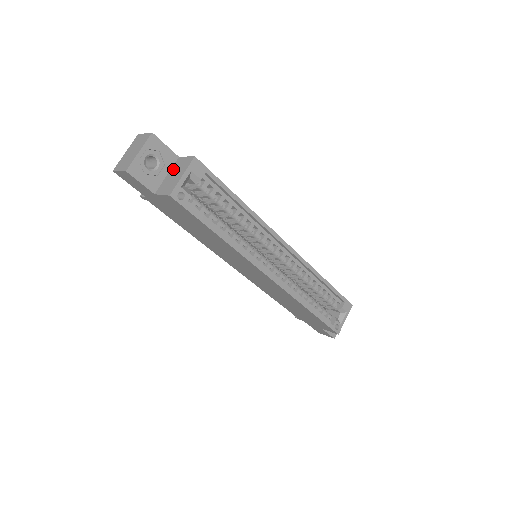
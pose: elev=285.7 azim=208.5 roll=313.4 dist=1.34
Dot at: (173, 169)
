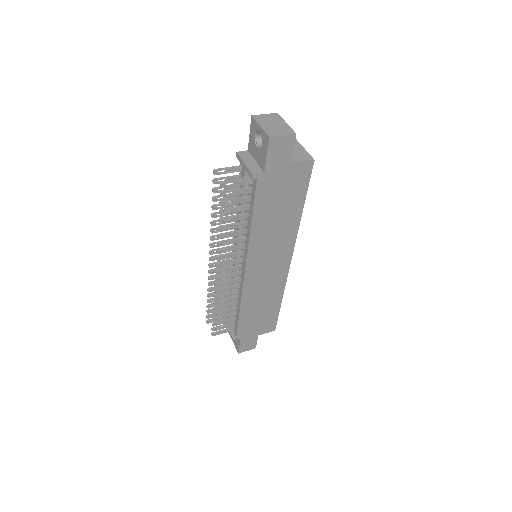
Dot at: occluded
